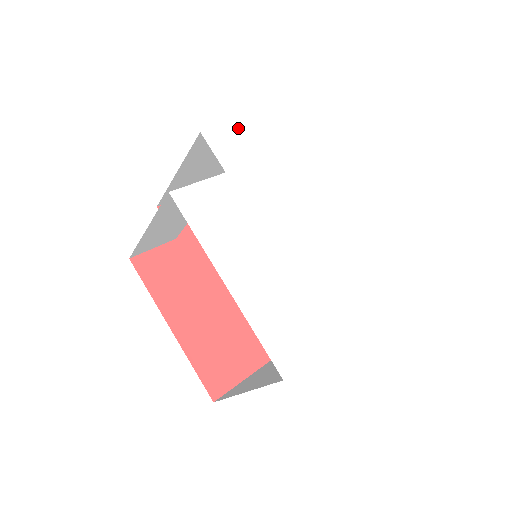
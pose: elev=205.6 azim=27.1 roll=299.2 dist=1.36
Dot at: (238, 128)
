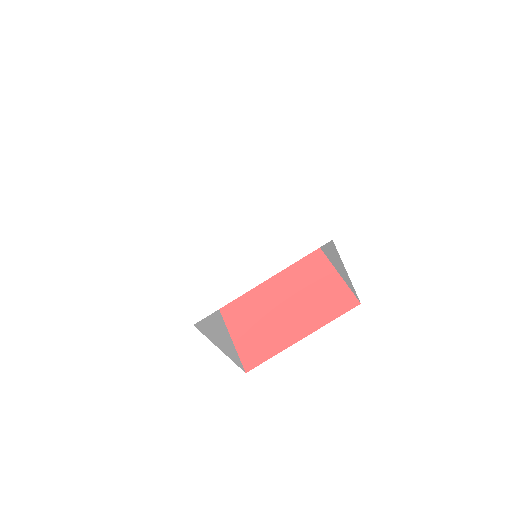
Dot at: (215, 175)
